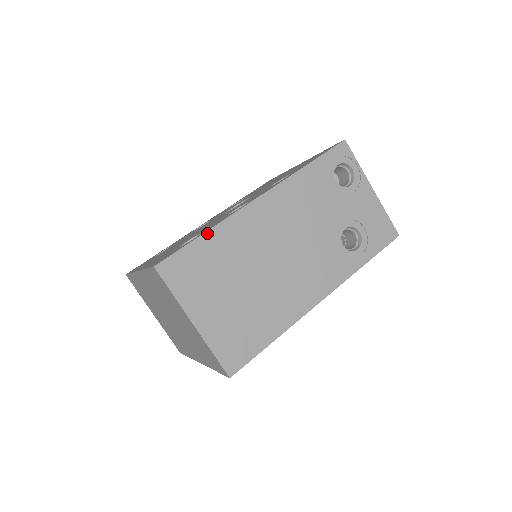
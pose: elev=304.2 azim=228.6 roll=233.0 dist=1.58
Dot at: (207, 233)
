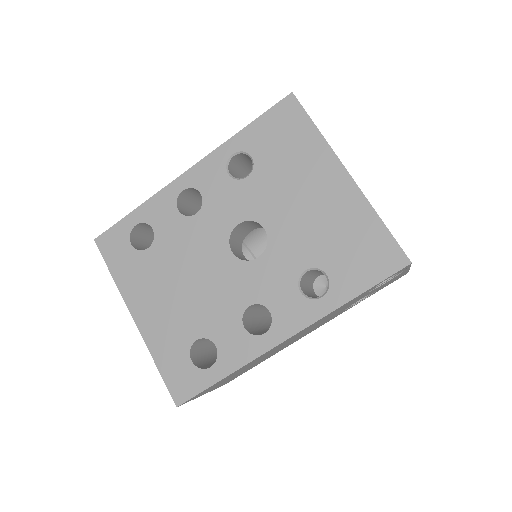
Dot at: (227, 376)
